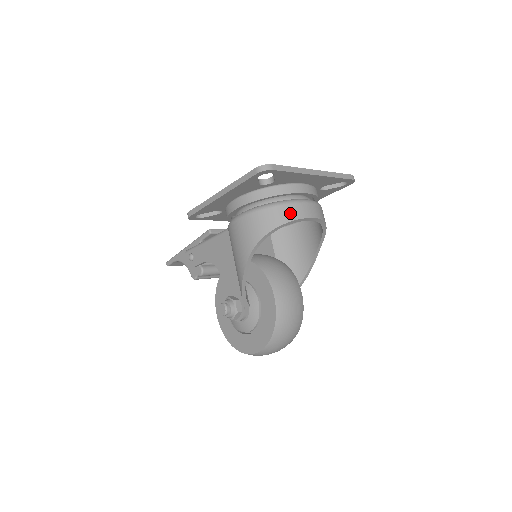
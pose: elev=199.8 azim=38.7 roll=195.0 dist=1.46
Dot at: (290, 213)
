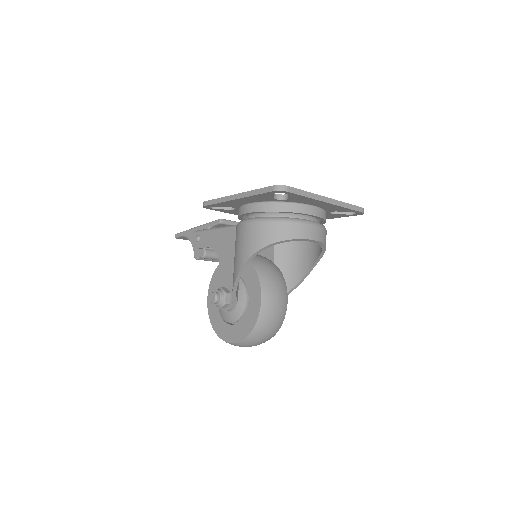
Dot at: (295, 231)
